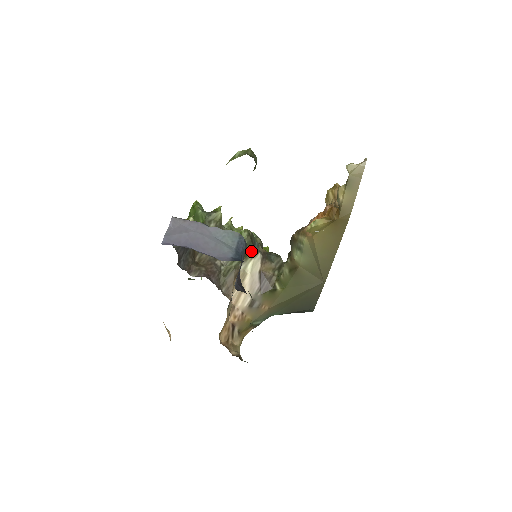
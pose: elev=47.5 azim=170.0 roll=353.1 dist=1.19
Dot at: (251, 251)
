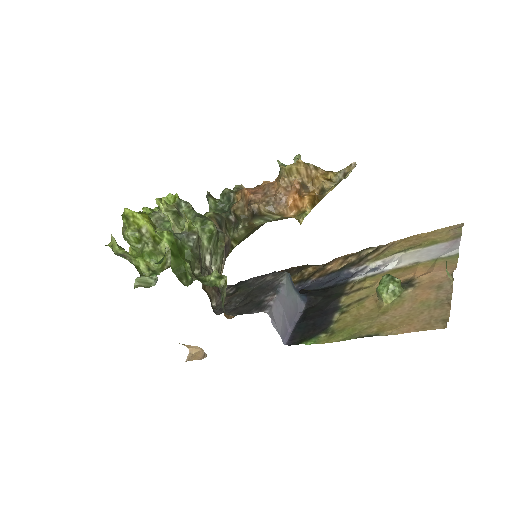
Dot at: (221, 238)
